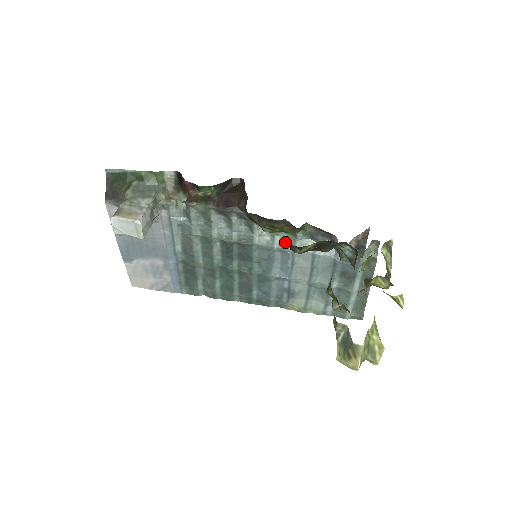
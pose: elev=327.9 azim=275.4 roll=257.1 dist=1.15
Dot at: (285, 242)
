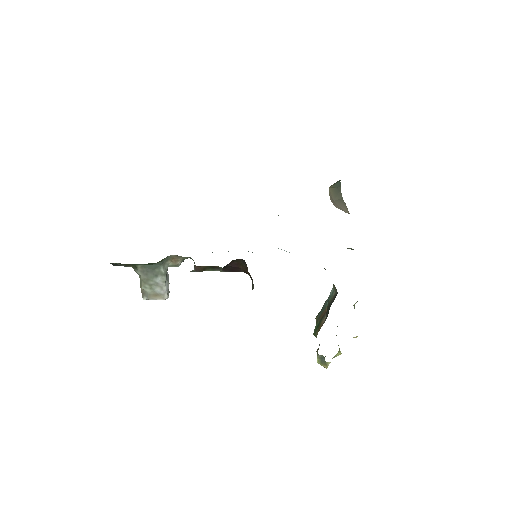
Dot at: occluded
